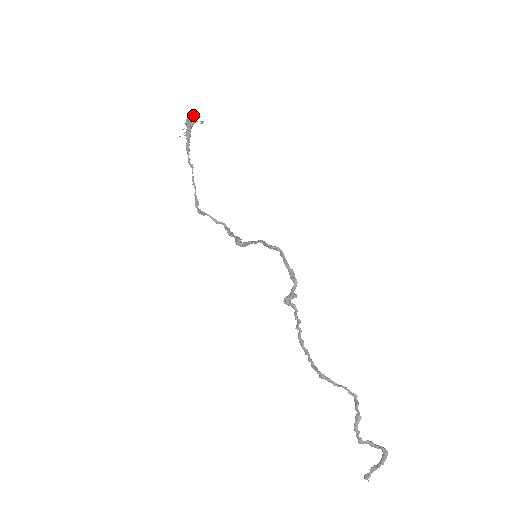
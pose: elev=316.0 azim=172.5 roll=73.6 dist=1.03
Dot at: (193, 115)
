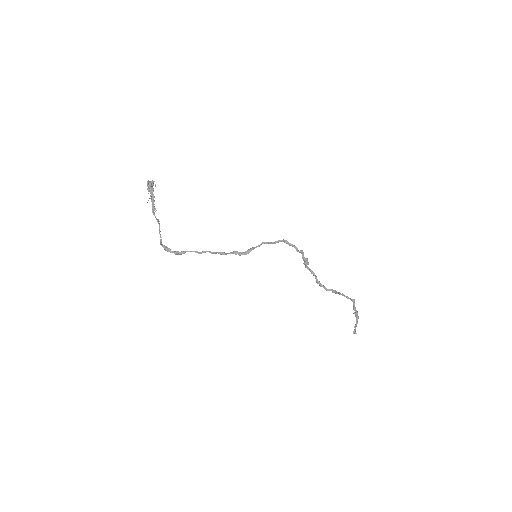
Dot at: (149, 181)
